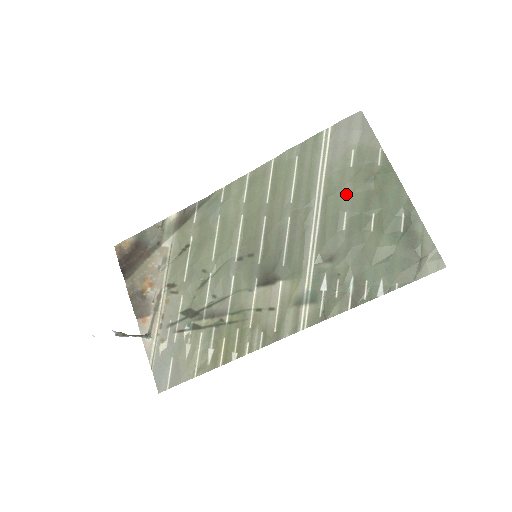
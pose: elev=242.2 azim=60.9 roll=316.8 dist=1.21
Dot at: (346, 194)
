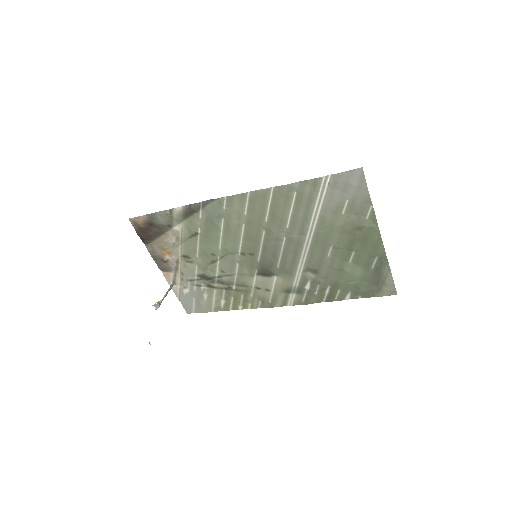
Dot at: (334, 234)
